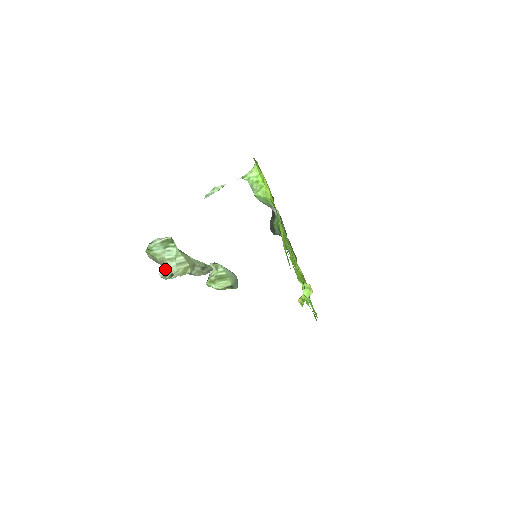
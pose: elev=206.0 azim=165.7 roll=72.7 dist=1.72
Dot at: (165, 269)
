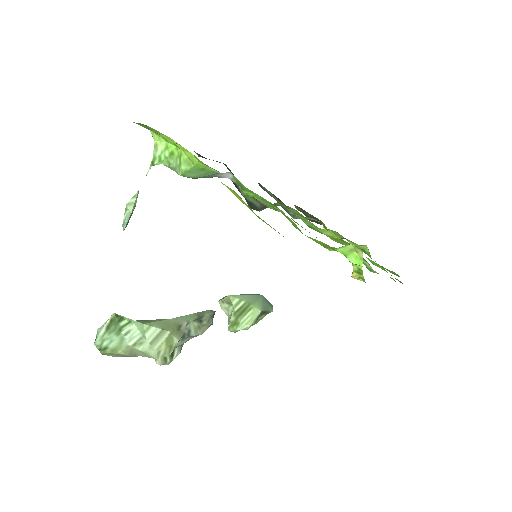
Dot at: occluded
